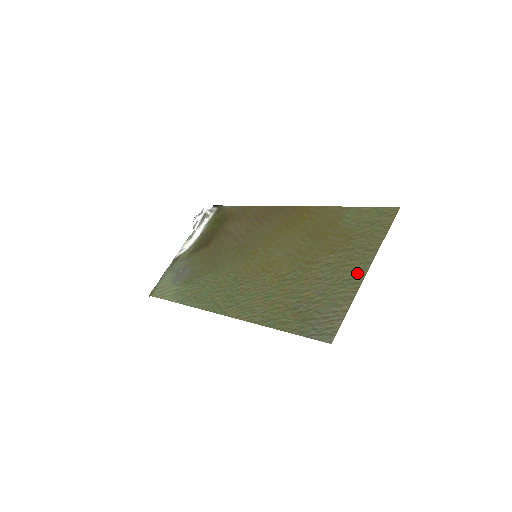
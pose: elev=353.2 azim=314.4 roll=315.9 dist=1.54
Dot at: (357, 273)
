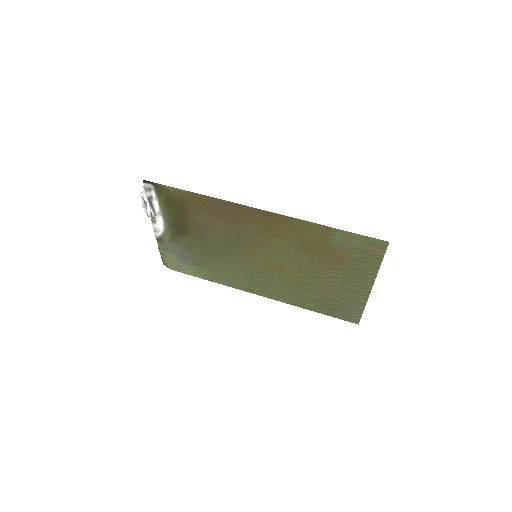
Dot at: (363, 289)
